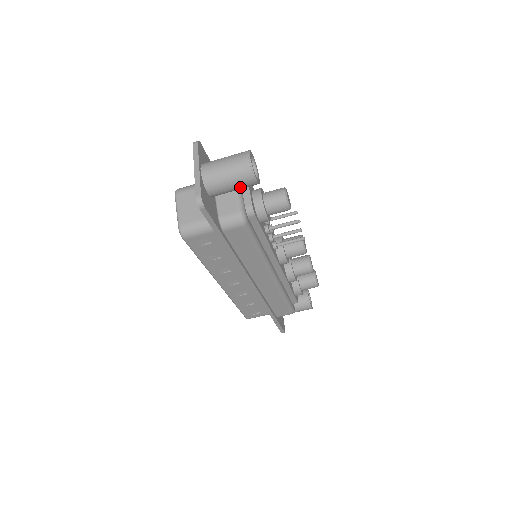
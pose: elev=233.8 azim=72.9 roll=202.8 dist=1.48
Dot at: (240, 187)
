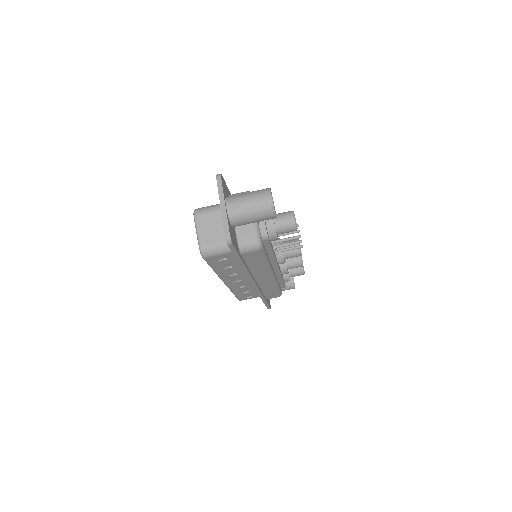
Dot at: occluded
